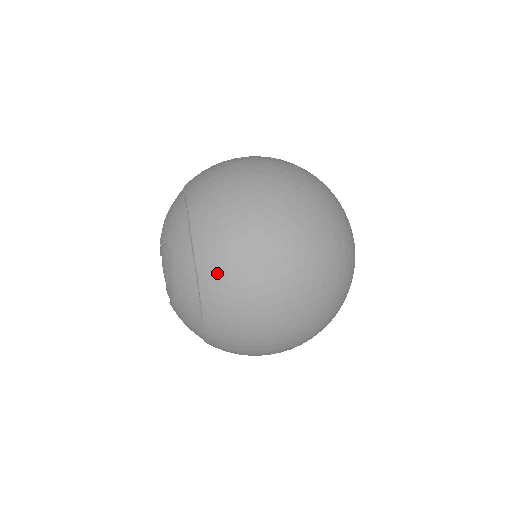
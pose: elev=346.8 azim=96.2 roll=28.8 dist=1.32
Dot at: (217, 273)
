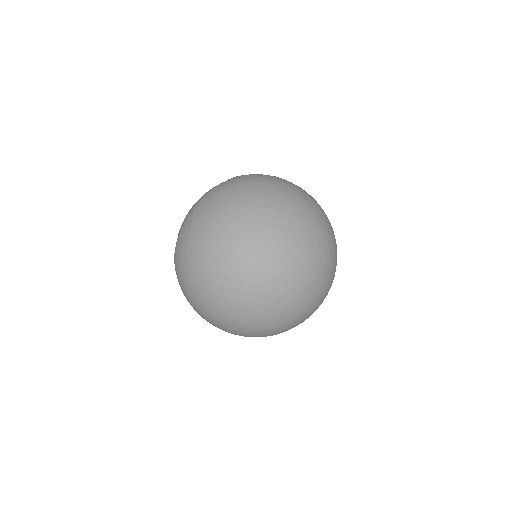
Dot at: (179, 252)
